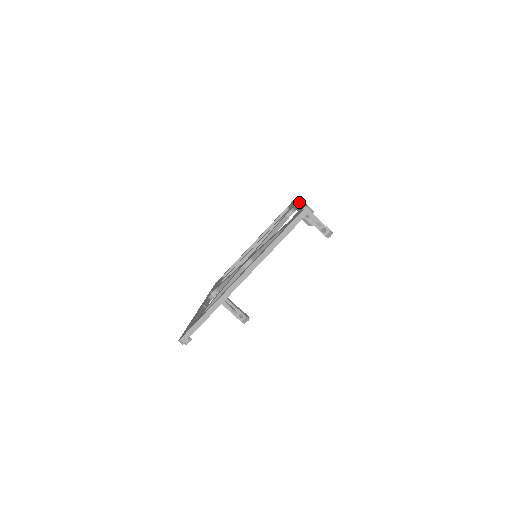
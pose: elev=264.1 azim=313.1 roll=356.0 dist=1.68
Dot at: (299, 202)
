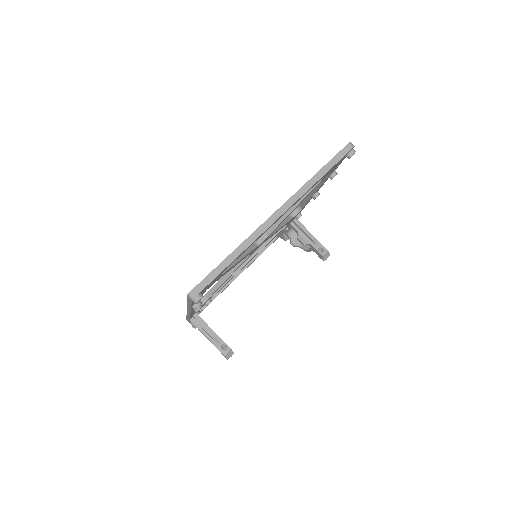
Dot at: occluded
